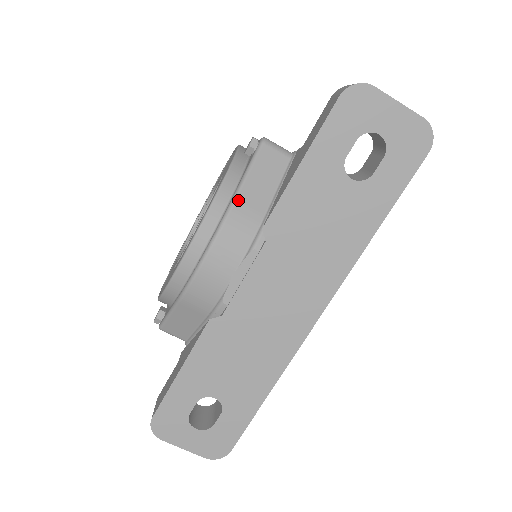
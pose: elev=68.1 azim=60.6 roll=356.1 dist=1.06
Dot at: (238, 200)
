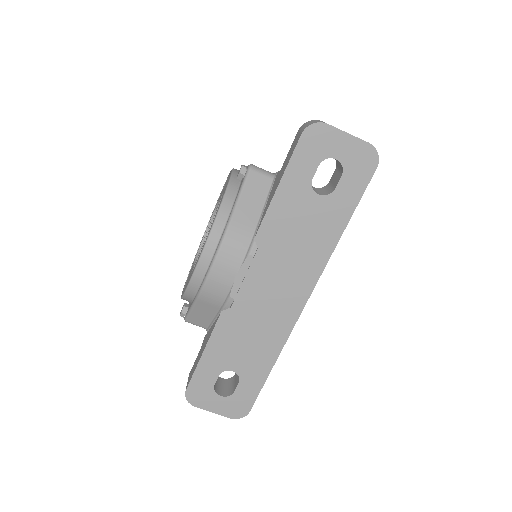
Dot at: (234, 218)
